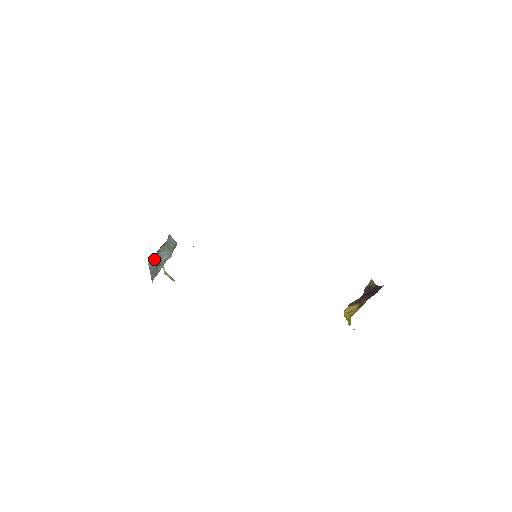
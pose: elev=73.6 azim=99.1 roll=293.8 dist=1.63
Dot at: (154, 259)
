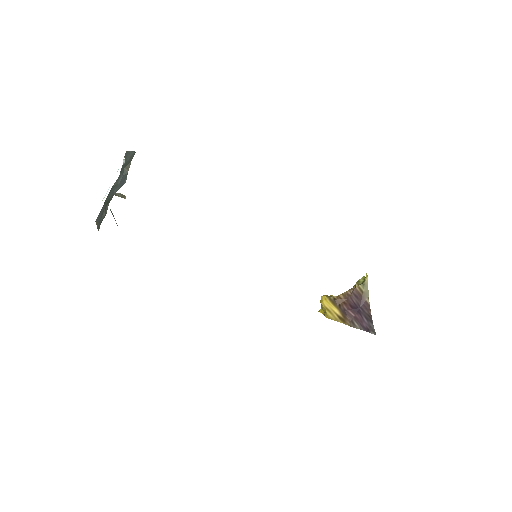
Dot at: (103, 205)
